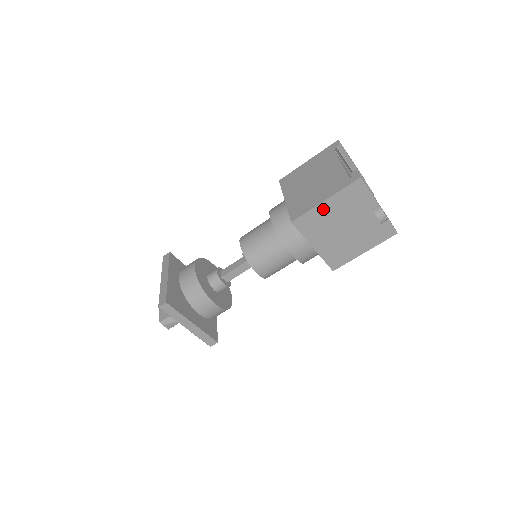
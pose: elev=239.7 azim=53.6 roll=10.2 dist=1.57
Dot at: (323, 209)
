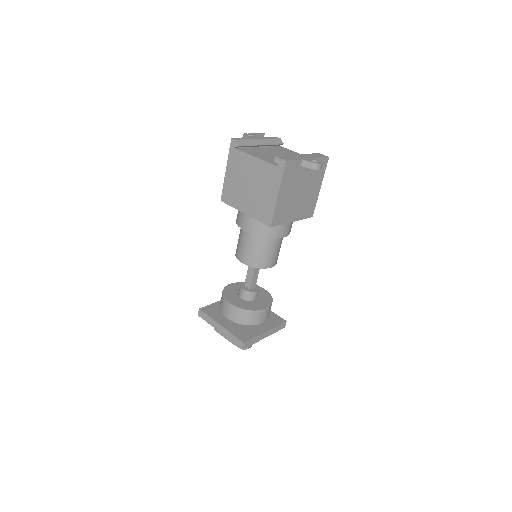
Dot at: (281, 200)
